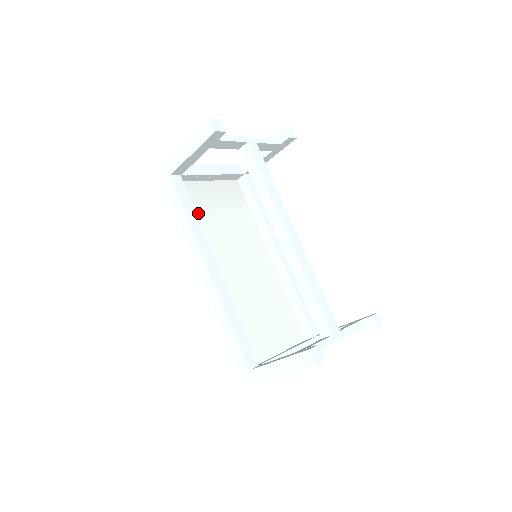
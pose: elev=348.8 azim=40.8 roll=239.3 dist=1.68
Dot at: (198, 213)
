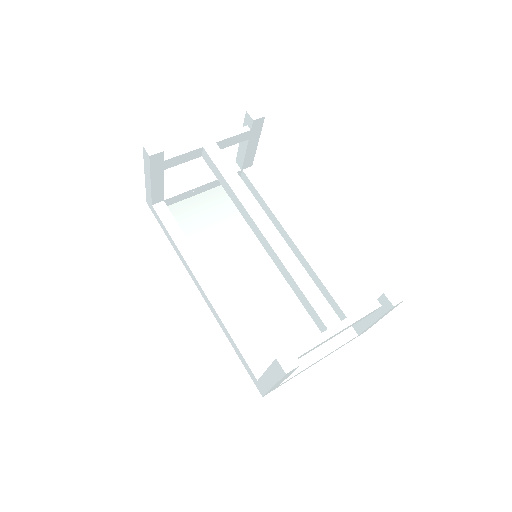
Dot at: (194, 230)
